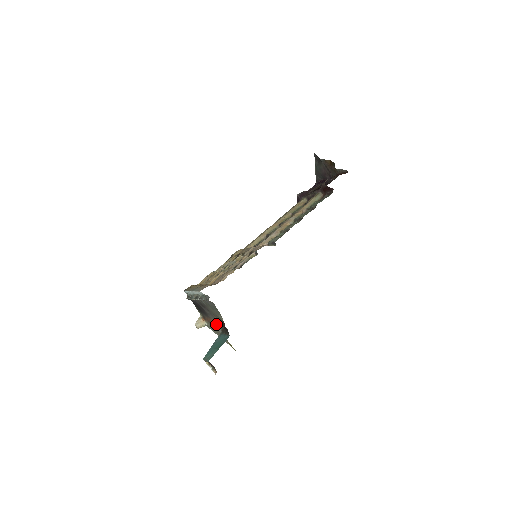
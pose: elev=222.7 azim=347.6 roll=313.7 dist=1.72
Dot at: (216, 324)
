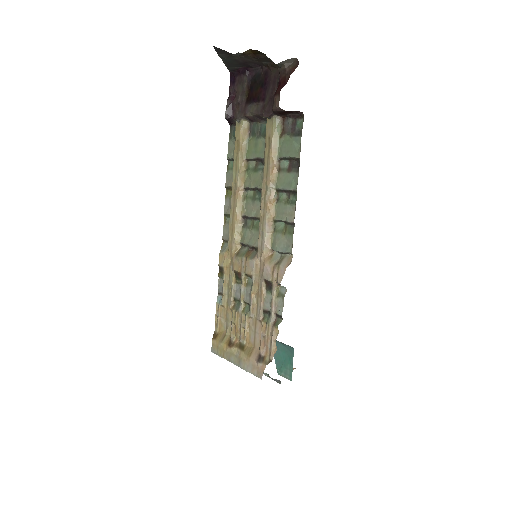
Dot at: occluded
